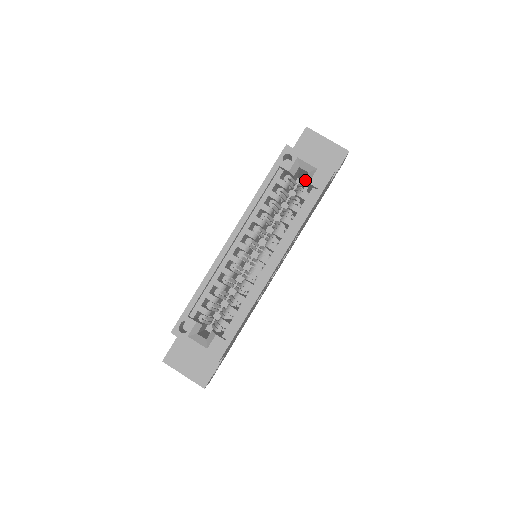
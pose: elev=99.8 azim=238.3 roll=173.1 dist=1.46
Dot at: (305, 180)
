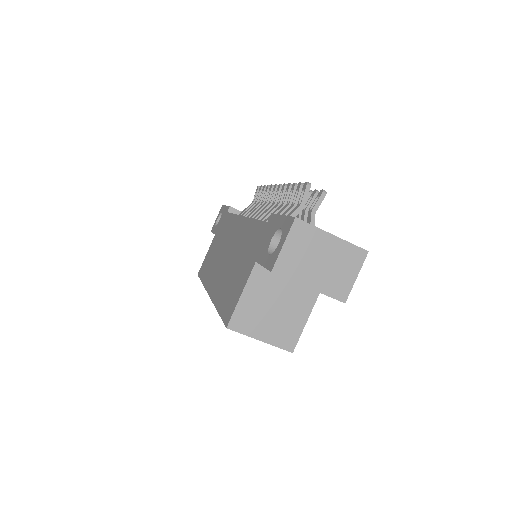
Dot at: occluded
